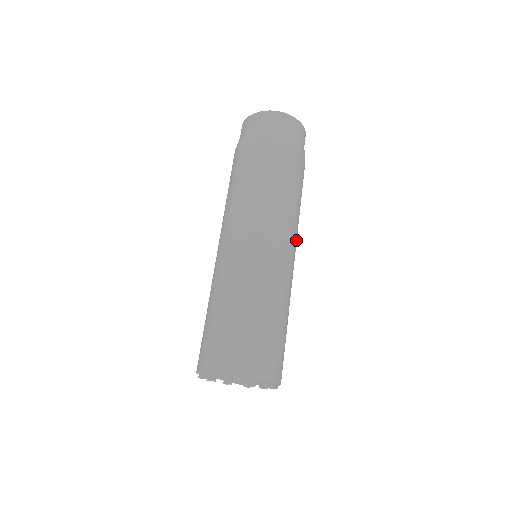
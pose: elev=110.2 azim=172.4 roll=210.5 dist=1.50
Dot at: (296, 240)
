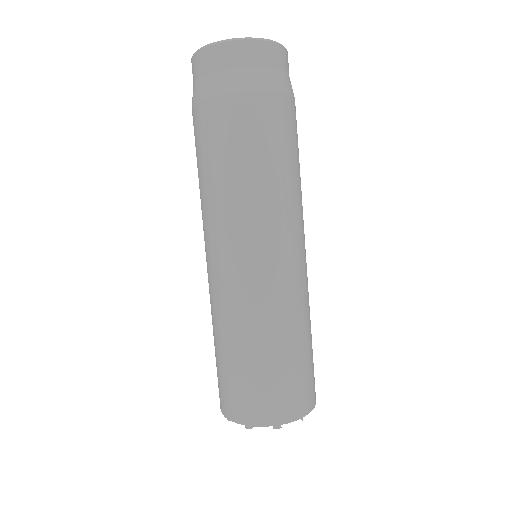
Dot at: (301, 228)
